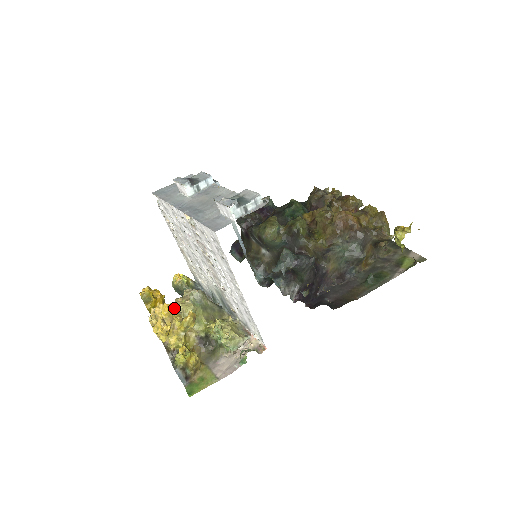
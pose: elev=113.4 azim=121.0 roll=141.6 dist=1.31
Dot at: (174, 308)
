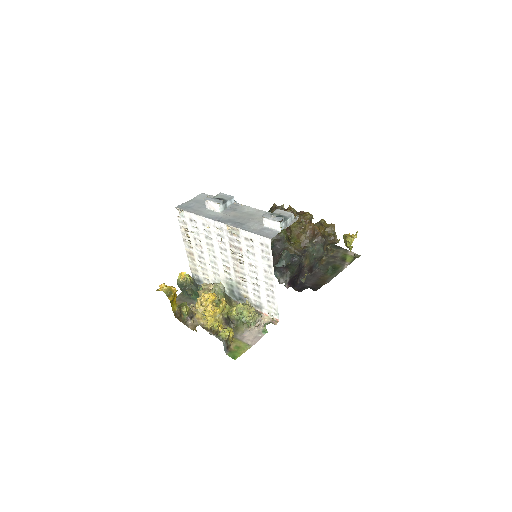
Dot at: (178, 300)
